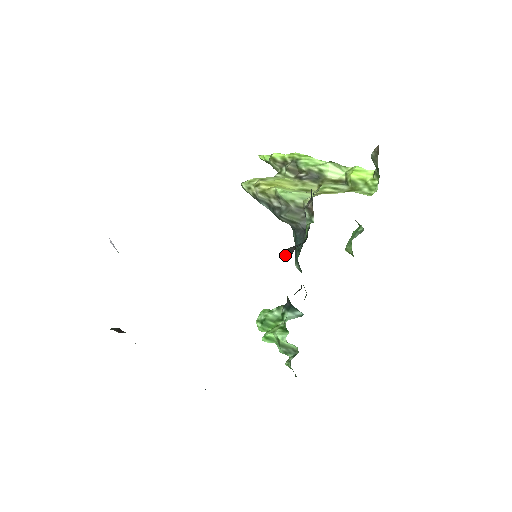
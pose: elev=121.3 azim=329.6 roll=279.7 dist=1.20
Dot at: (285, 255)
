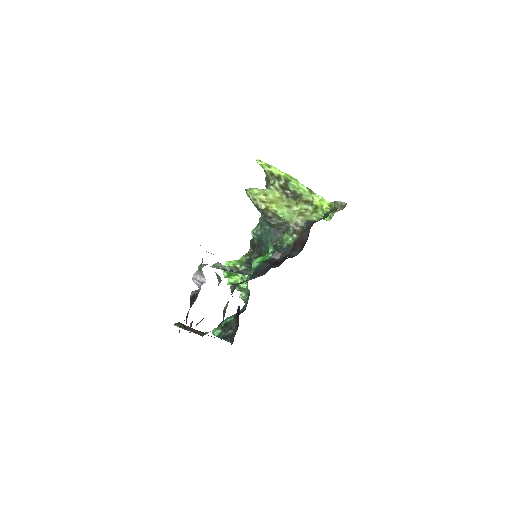
Dot at: (273, 256)
